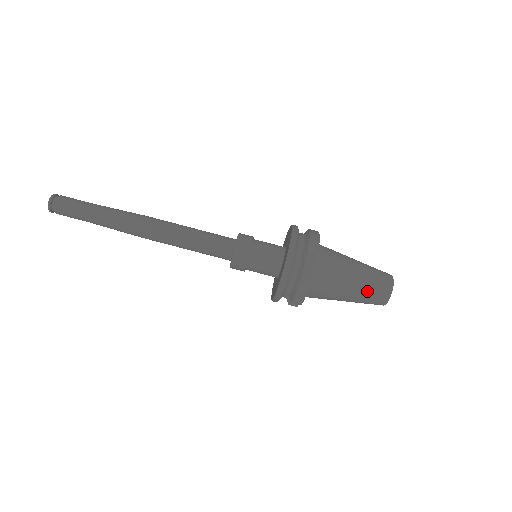
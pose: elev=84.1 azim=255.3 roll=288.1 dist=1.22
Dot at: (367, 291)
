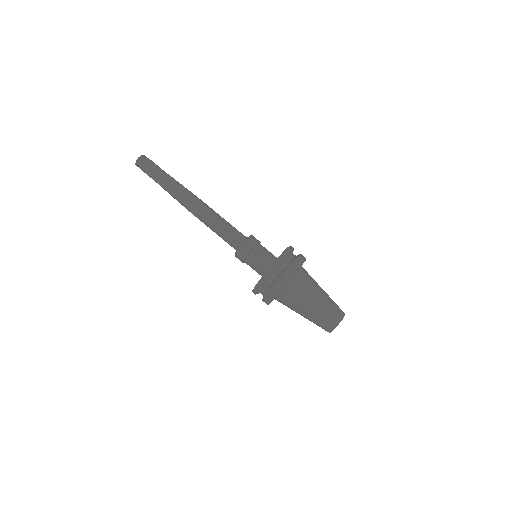
Dot at: (325, 310)
